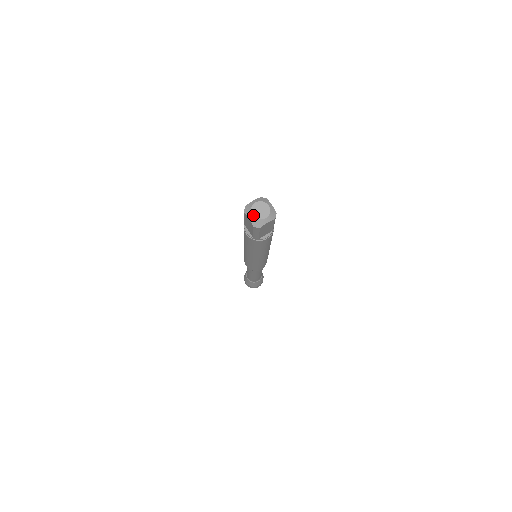
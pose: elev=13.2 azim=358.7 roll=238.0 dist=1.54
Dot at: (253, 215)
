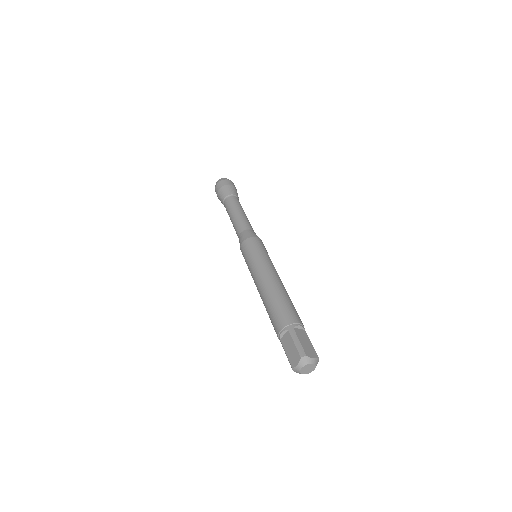
Dot at: occluded
